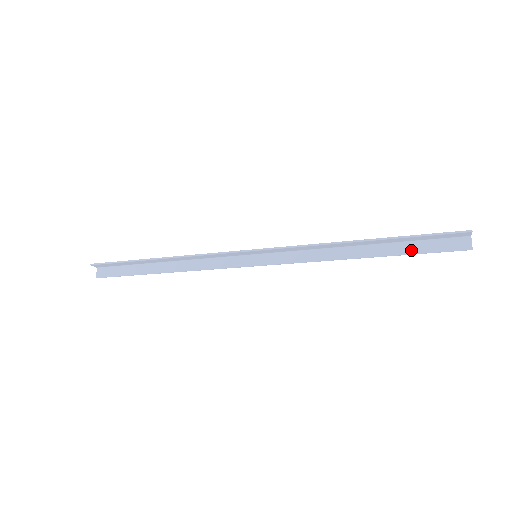
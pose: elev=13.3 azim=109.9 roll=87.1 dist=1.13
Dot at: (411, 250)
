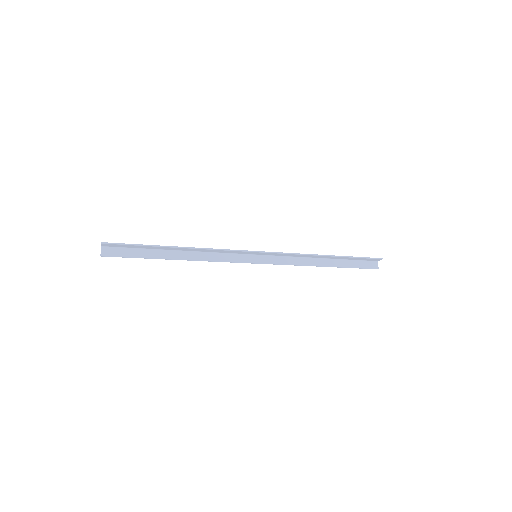
Dot at: (350, 265)
